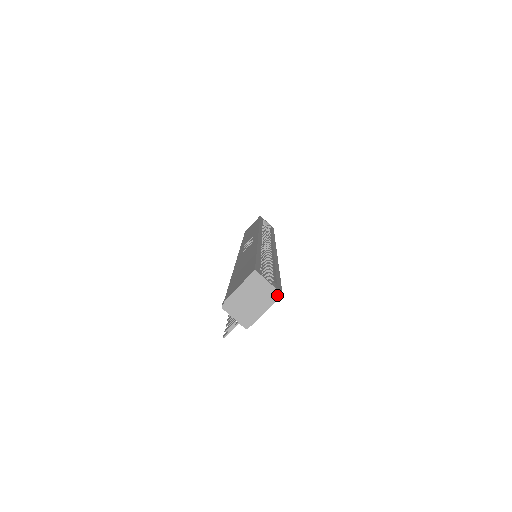
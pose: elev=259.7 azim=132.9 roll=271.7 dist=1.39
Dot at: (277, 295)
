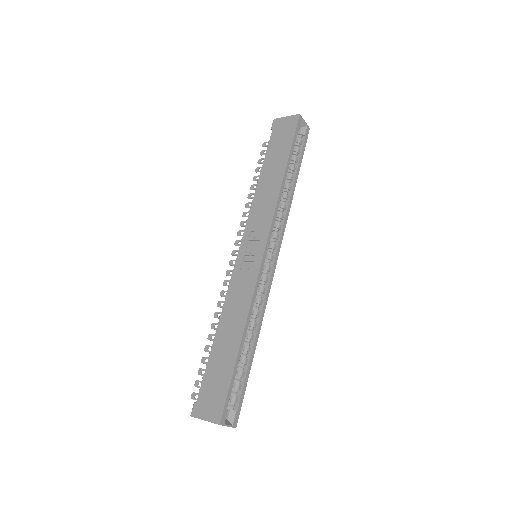
Dot at: (232, 427)
